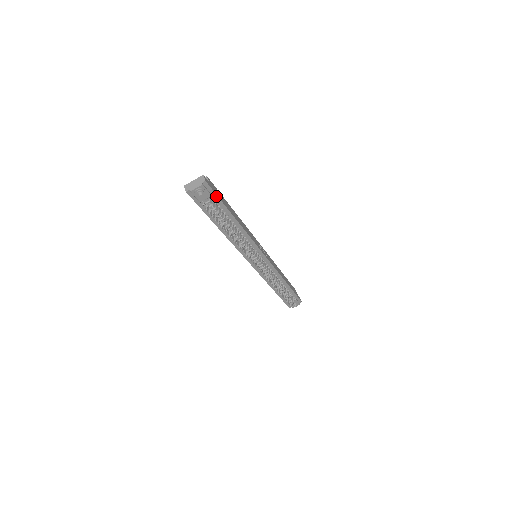
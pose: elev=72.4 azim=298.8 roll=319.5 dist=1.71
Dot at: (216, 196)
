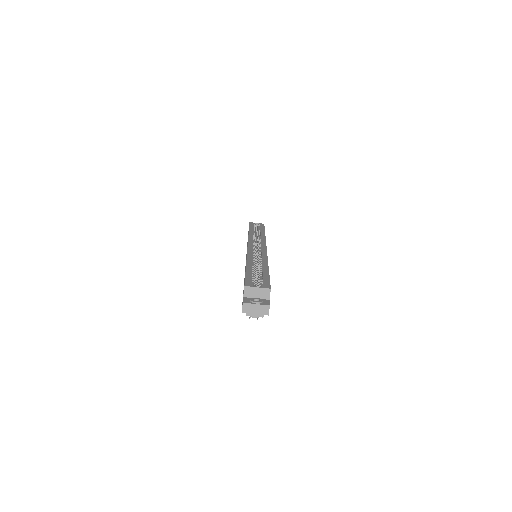
Dot at: occluded
